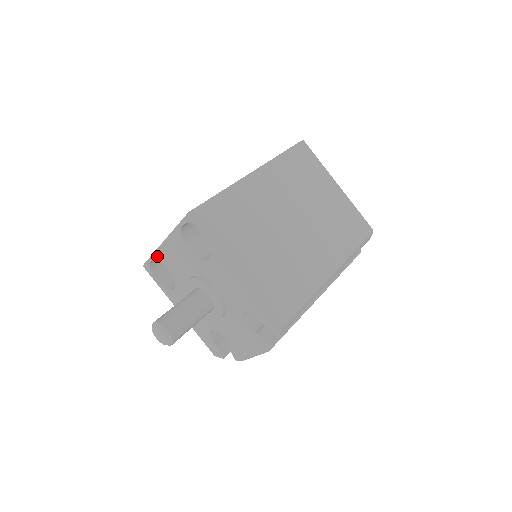
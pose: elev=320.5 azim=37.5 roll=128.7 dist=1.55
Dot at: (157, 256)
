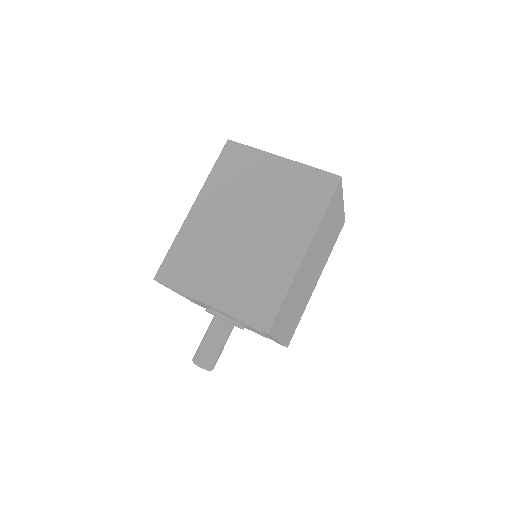
Dot at: (186, 295)
